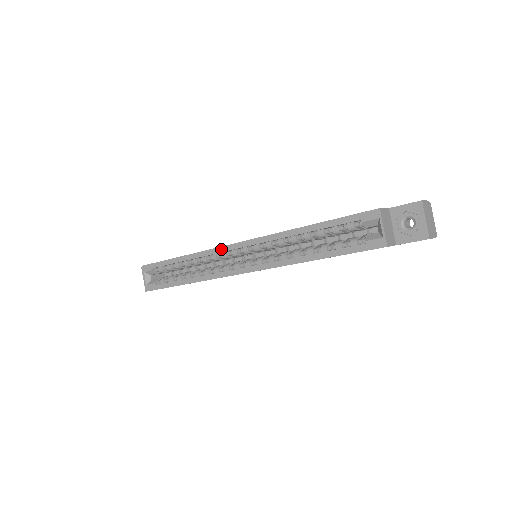
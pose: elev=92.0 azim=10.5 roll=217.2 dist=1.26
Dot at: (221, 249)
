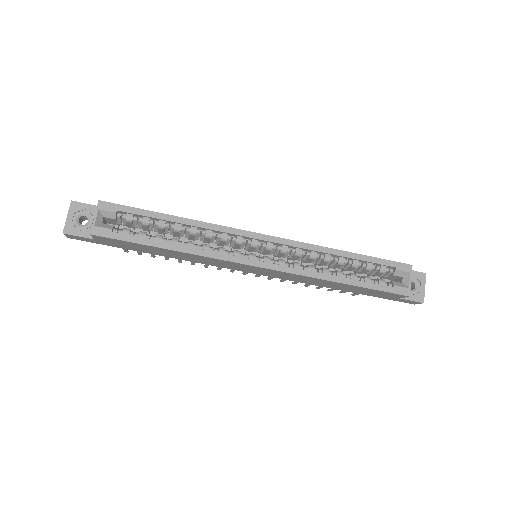
Dot at: (241, 232)
